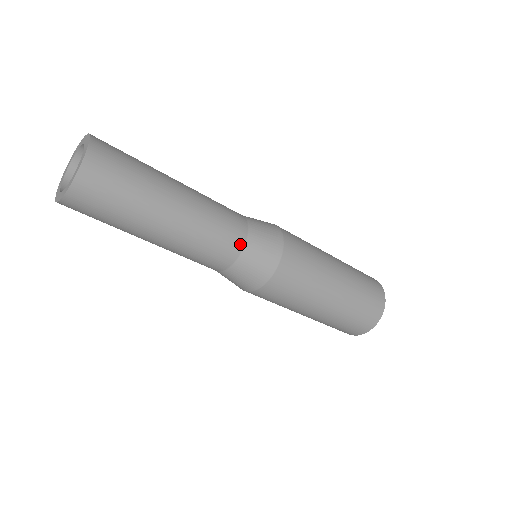
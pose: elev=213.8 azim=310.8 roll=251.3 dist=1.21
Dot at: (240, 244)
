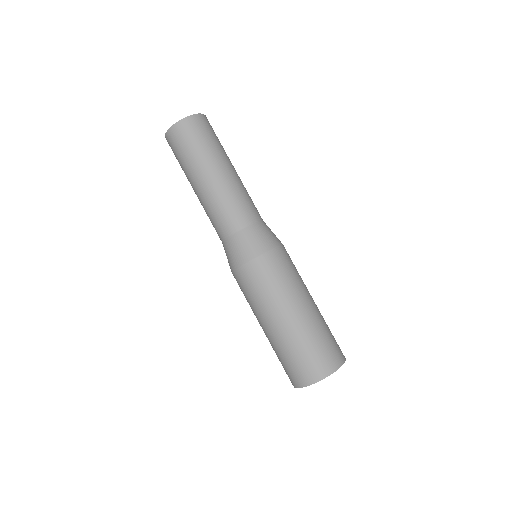
Dot at: (248, 222)
